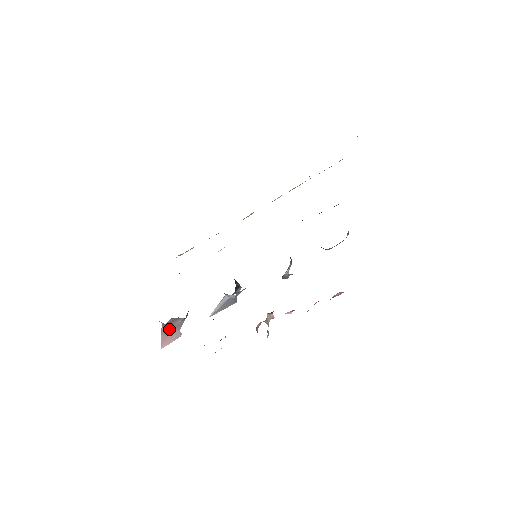
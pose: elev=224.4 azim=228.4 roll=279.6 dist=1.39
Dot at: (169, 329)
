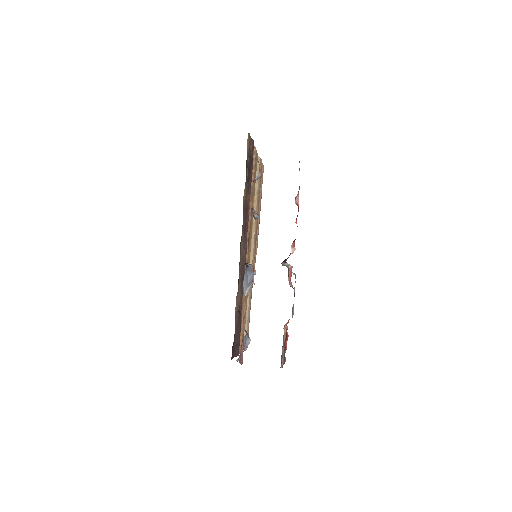
Dot at: (241, 352)
